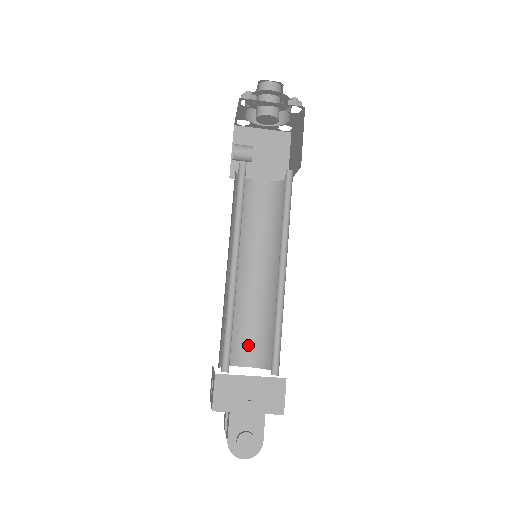
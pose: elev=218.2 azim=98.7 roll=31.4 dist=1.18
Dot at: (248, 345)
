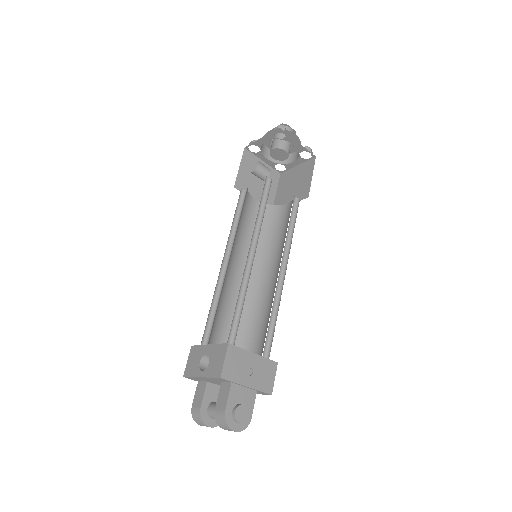
Dot at: (224, 335)
